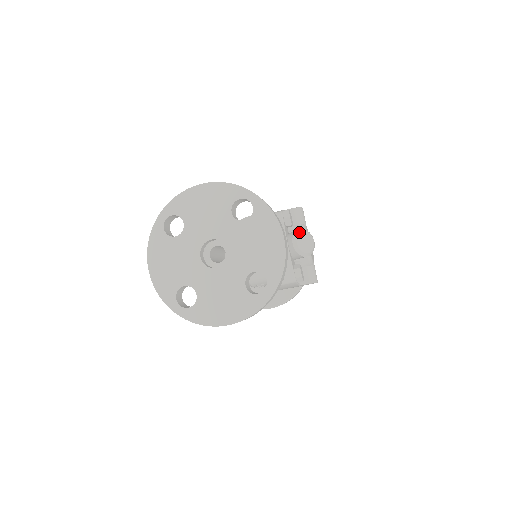
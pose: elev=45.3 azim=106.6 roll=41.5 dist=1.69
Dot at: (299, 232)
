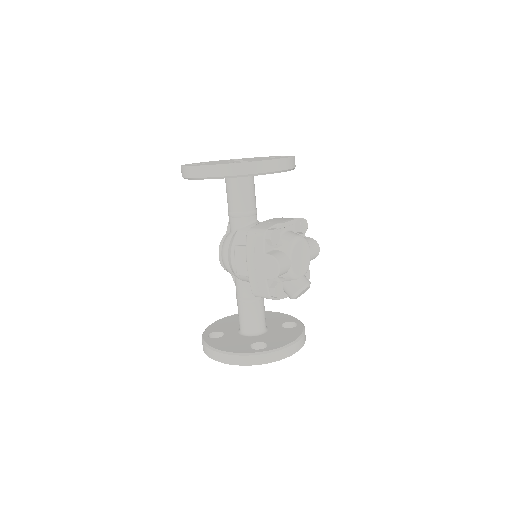
Dot at: (294, 298)
